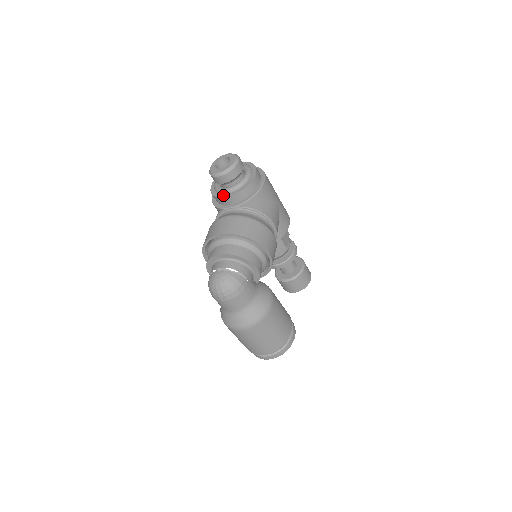
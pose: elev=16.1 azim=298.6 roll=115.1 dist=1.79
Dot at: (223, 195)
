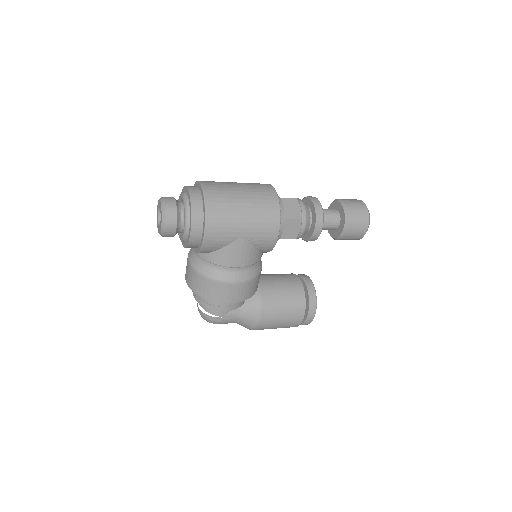
Dot at: occluded
